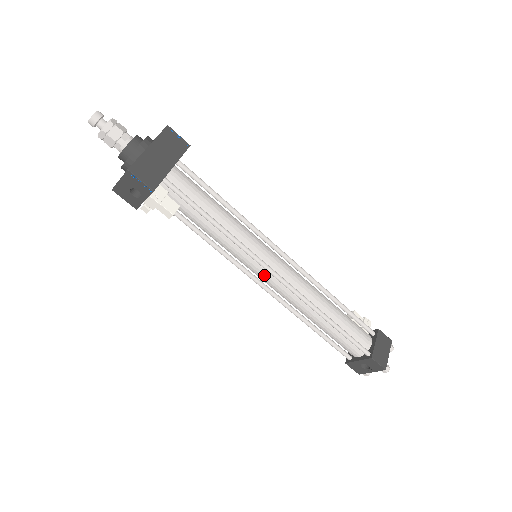
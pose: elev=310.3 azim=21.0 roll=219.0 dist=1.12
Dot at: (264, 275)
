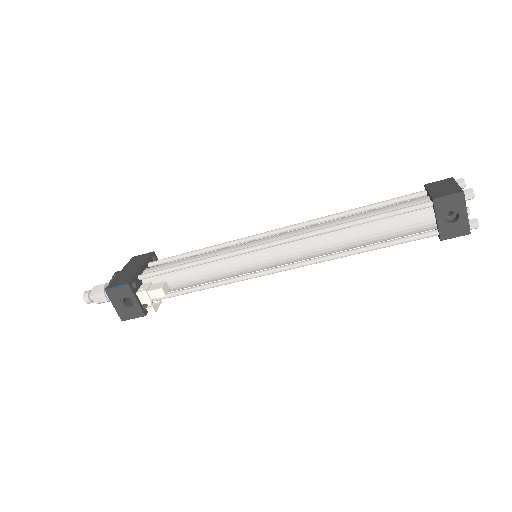
Dot at: (269, 256)
